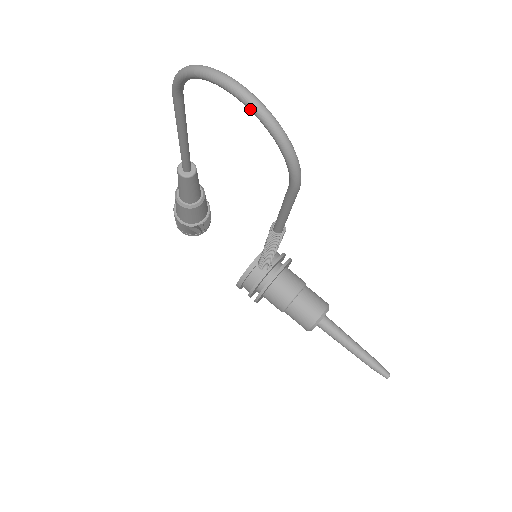
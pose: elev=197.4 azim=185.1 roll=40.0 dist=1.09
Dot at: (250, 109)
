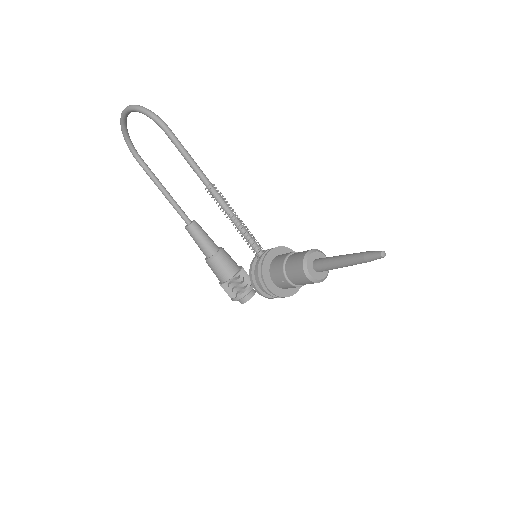
Dot at: (127, 111)
